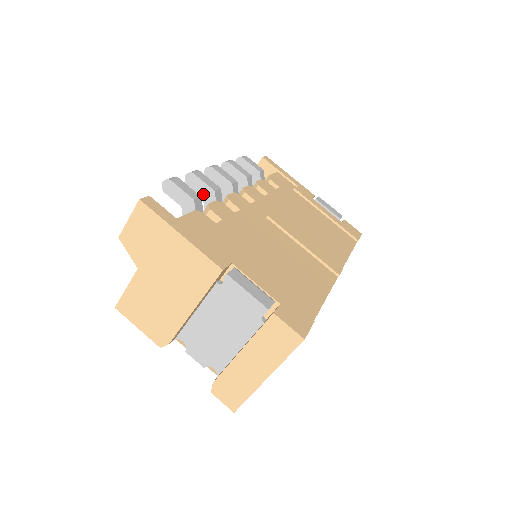
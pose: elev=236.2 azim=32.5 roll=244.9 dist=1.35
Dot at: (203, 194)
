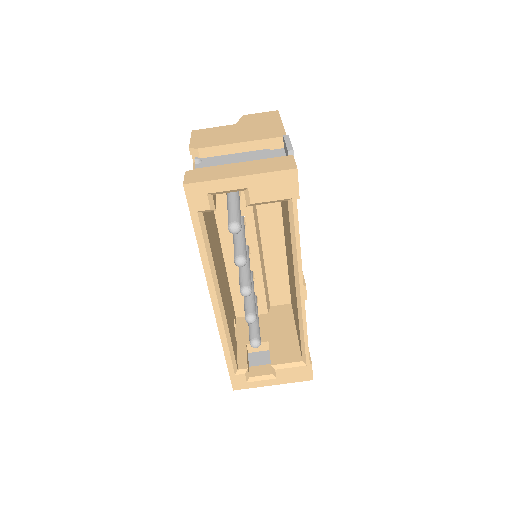
Dot at: occluded
